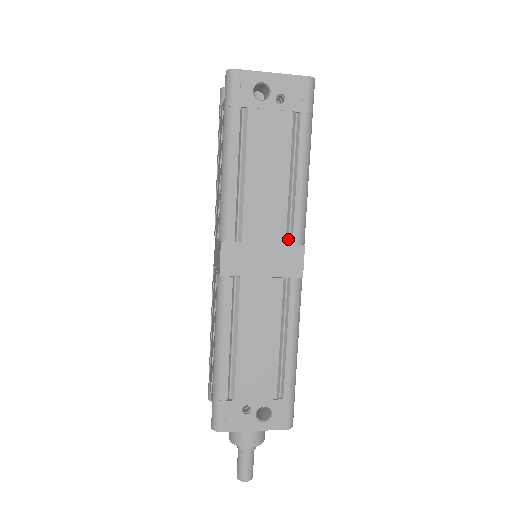
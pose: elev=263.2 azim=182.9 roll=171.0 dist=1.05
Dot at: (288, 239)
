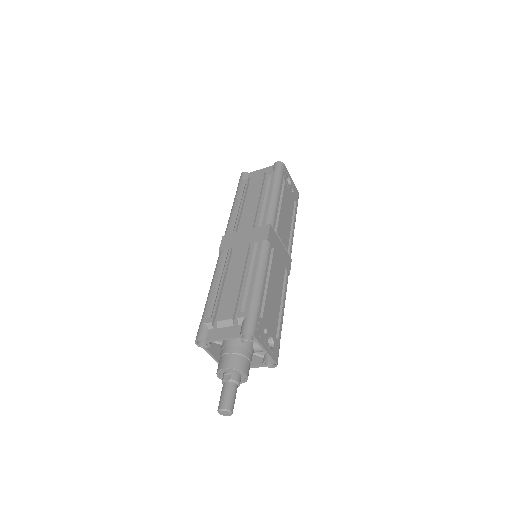
Dot at: (287, 251)
